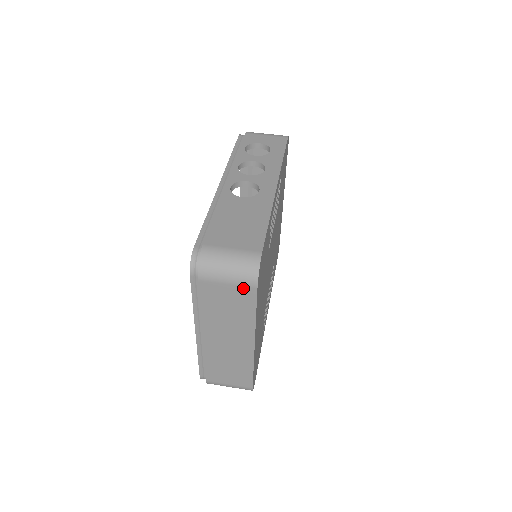
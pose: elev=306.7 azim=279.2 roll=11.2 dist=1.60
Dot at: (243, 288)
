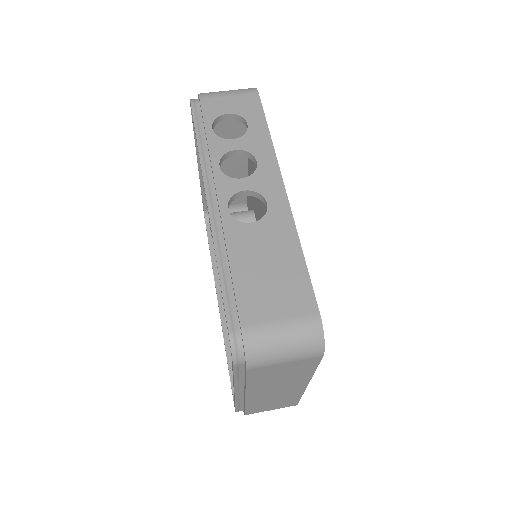
Dot at: (305, 360)
